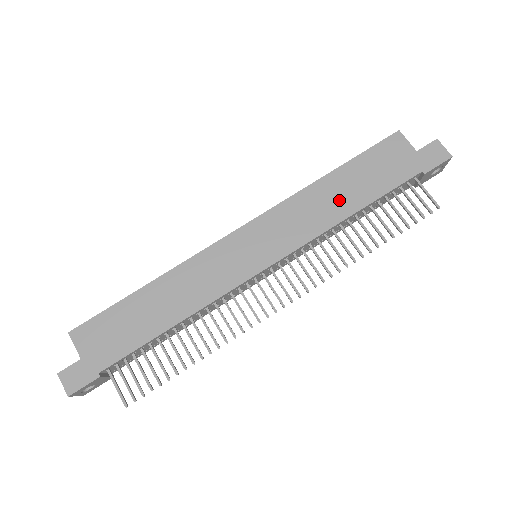
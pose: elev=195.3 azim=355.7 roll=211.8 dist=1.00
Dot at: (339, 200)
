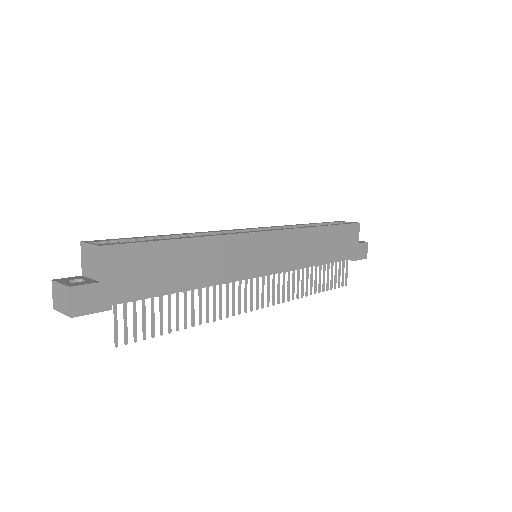
Dot at: (319, 250)
